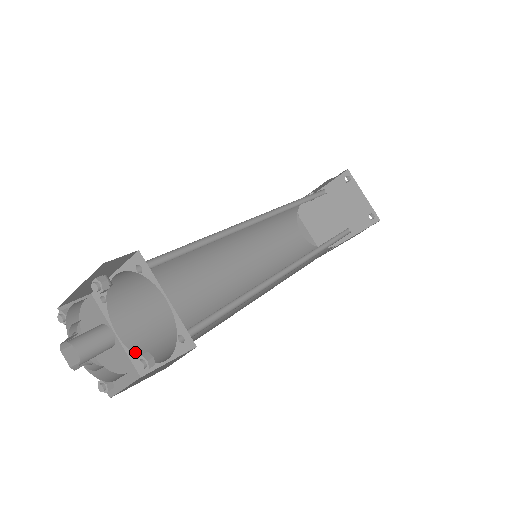
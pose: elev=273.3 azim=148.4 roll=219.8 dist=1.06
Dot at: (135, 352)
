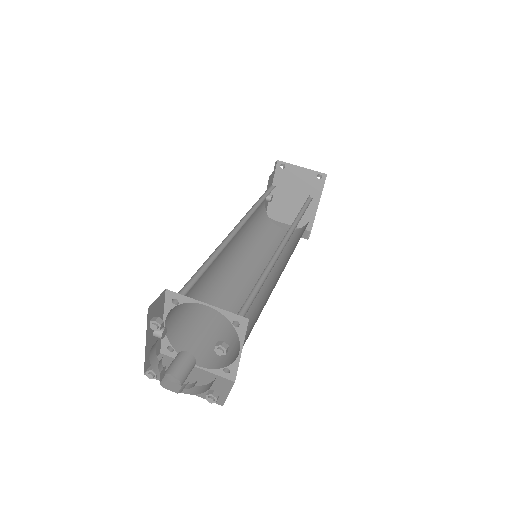
Dot at: (218, 367)
